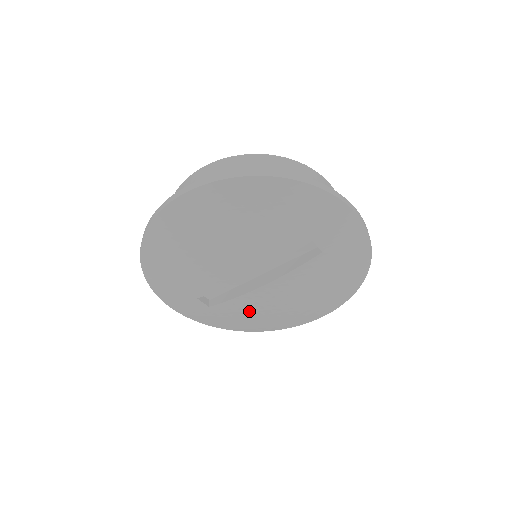
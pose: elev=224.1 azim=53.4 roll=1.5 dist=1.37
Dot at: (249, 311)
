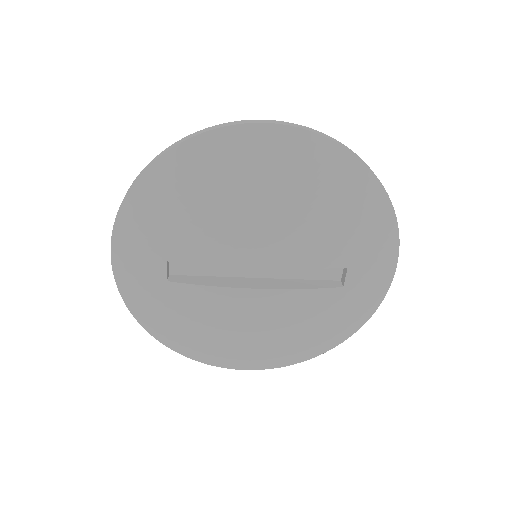
Dot at: (207, 314)
